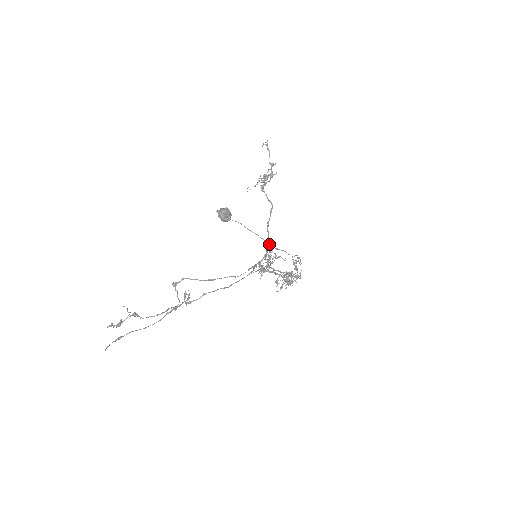
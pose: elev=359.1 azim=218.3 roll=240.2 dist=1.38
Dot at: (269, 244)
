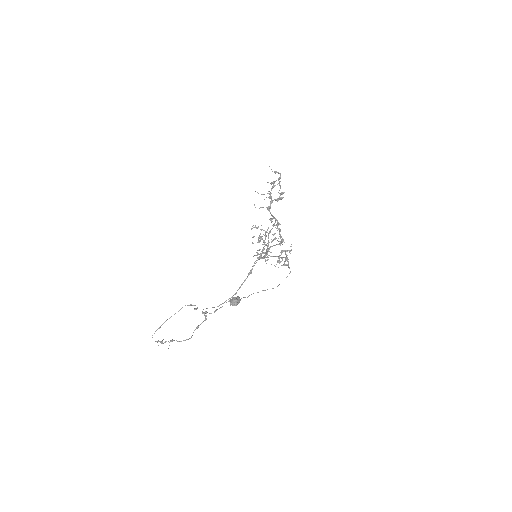
Dot at: occluded
